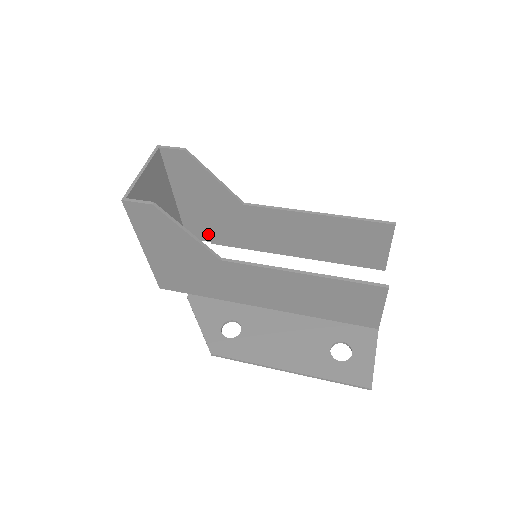
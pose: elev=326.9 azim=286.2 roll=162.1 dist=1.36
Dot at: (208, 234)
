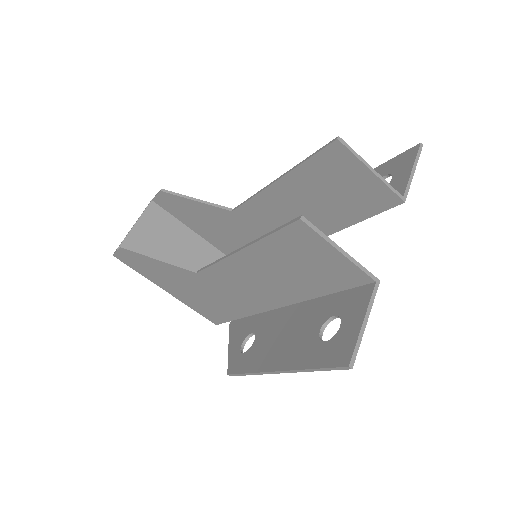
Dot at: occluded
